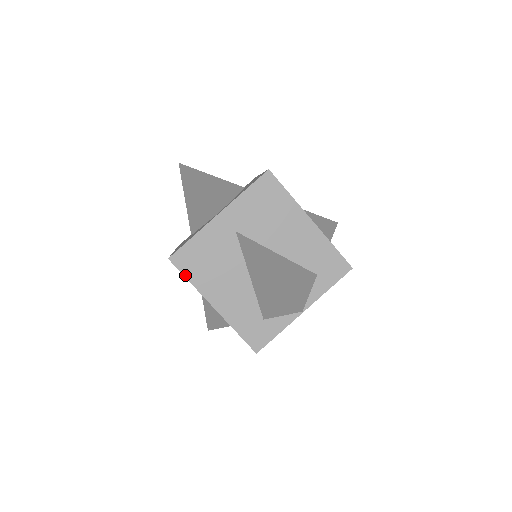
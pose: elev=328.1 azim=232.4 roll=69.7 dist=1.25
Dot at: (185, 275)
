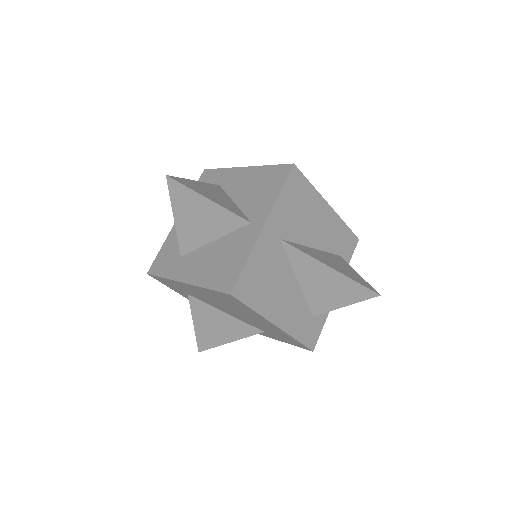
Dot at: (248, 305)
